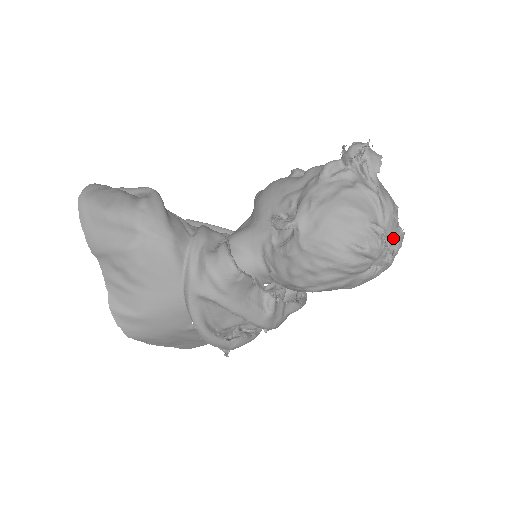
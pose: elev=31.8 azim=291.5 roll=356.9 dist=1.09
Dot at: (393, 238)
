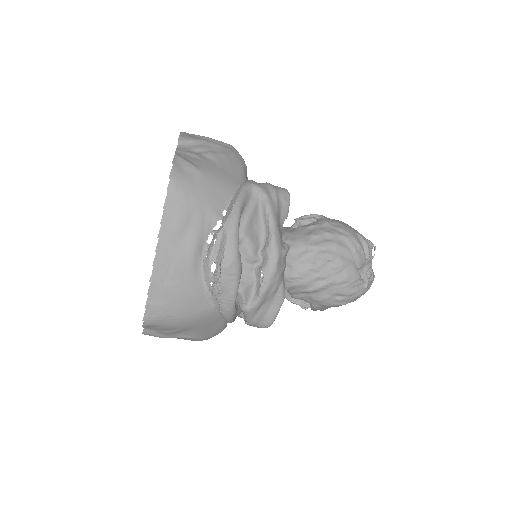
Dot at: occluded
